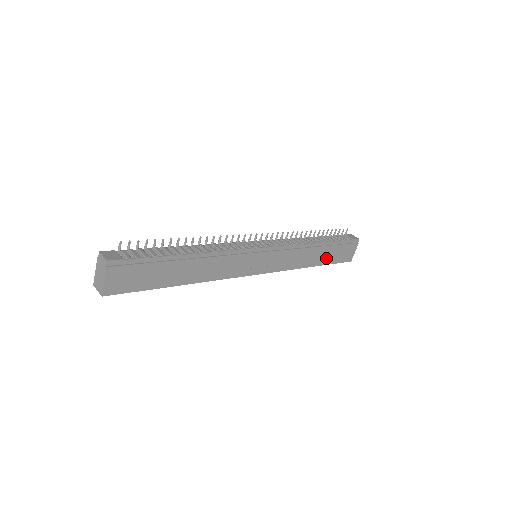
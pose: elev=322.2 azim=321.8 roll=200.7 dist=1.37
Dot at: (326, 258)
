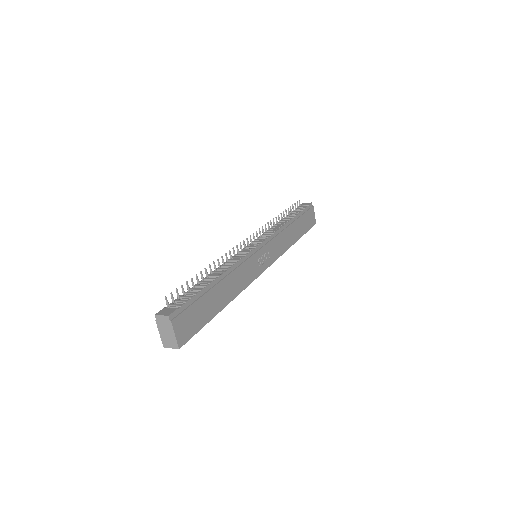
Dot at: (300, 230)
